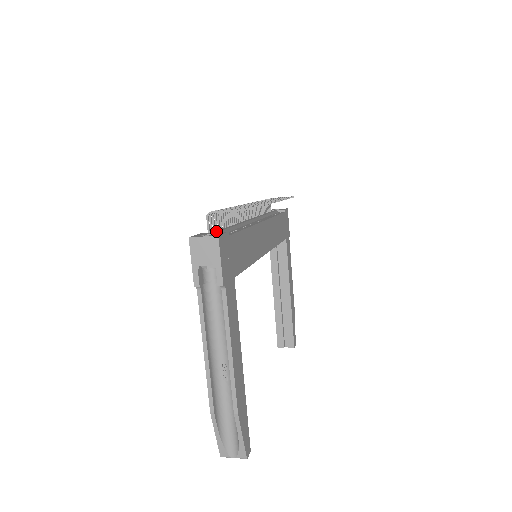
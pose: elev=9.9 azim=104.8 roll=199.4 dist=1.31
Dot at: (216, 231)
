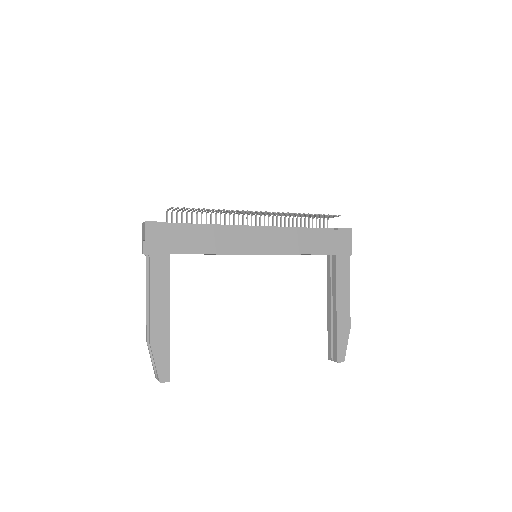
Dot at: (169, 223)
